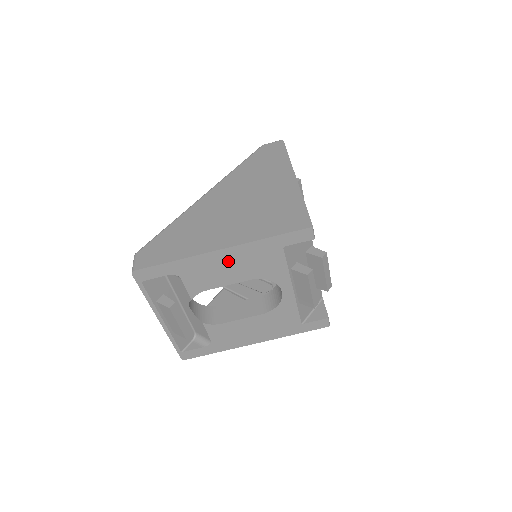
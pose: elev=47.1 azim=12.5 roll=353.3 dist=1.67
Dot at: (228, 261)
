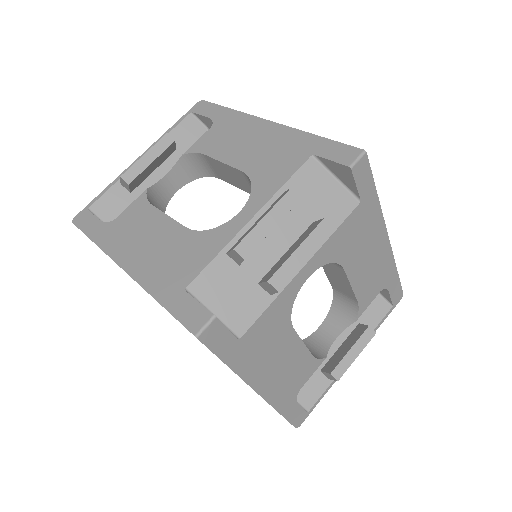
Dot at: (257, 136)
